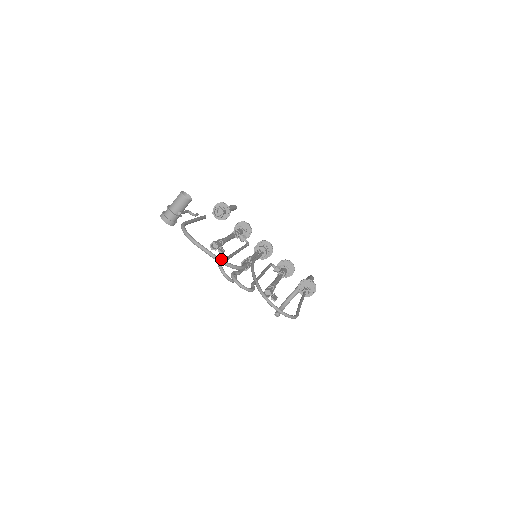
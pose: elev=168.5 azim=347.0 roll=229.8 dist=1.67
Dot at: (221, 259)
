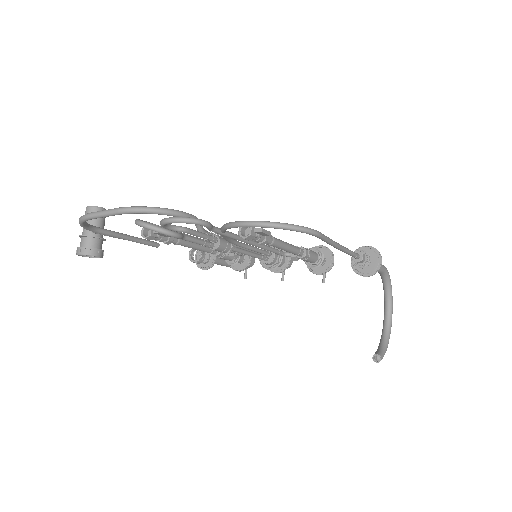
Dot at: (129, 207)
